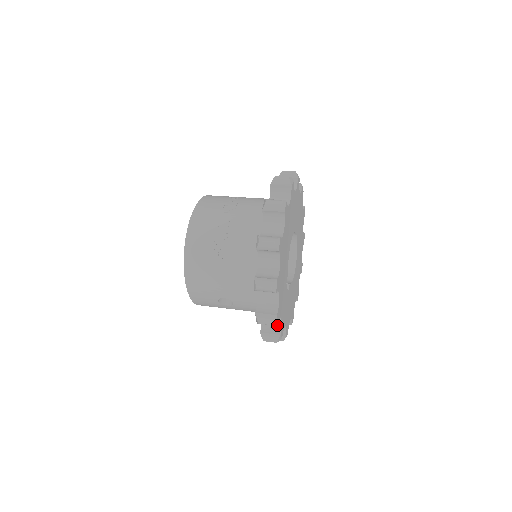
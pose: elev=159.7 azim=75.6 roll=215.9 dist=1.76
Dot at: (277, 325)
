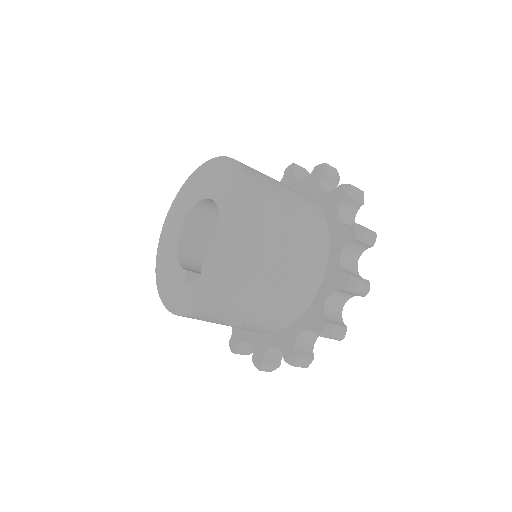
Dot at: (280, 354)
